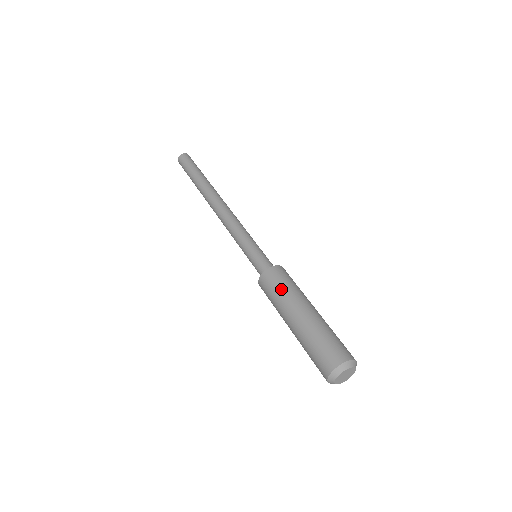
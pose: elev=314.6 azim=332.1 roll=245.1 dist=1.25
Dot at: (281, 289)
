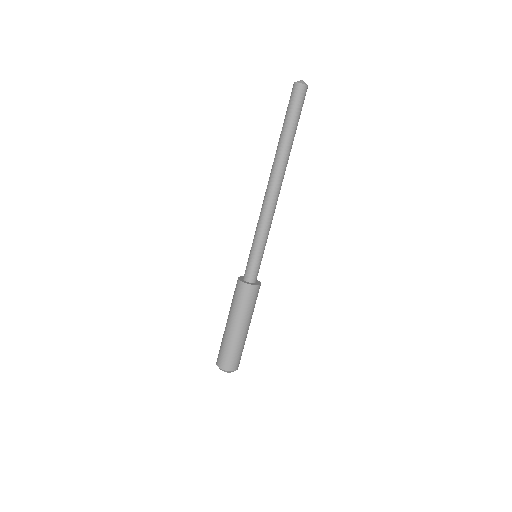
Dot at: (246, 306)
